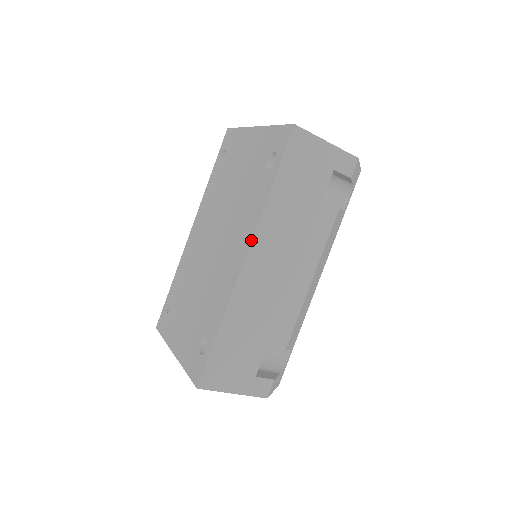
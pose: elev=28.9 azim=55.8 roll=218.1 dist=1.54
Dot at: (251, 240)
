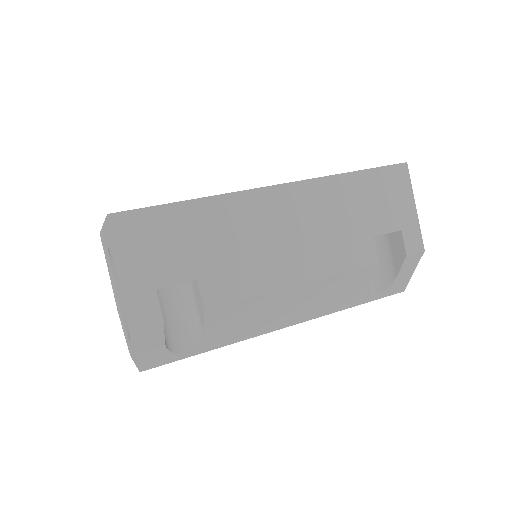
Dot at: occluded
